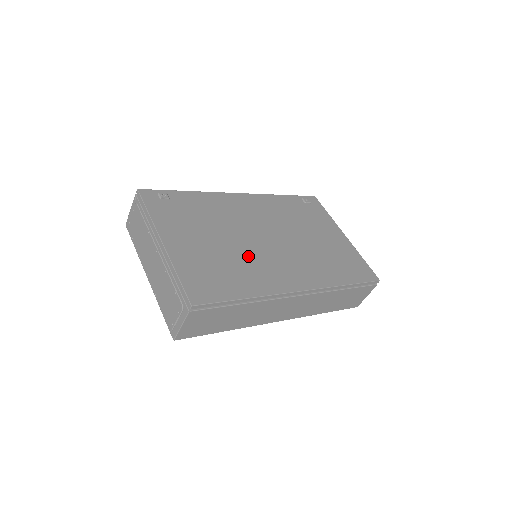
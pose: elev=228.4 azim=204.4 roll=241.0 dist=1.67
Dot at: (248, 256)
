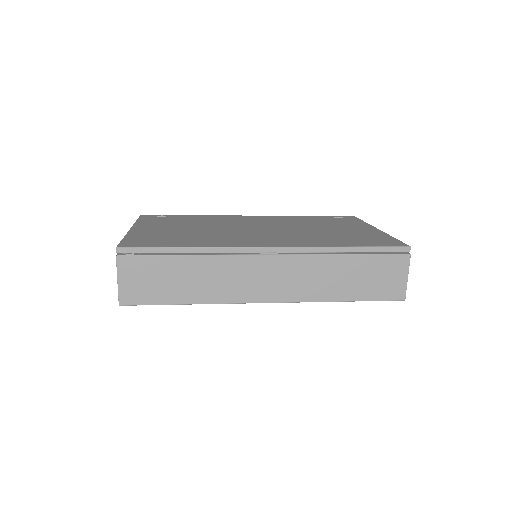
Dot at: (219, 234)
